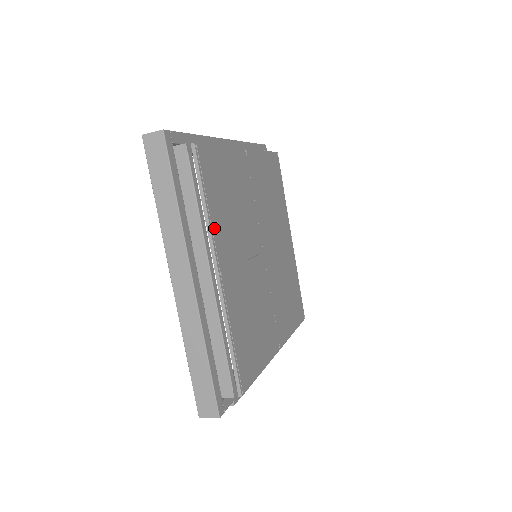
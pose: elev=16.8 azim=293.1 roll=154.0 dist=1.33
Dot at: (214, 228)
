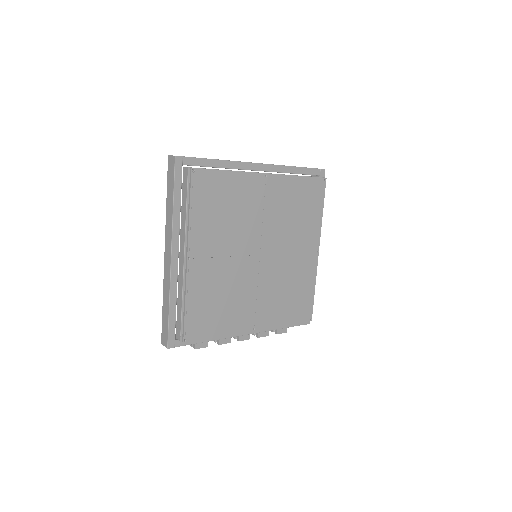
Dot at: (194, 227)
